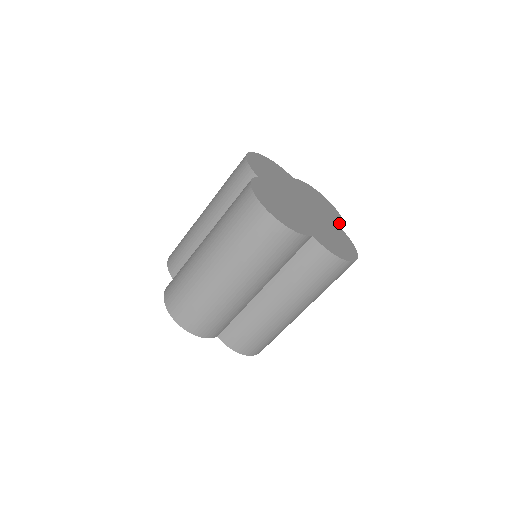
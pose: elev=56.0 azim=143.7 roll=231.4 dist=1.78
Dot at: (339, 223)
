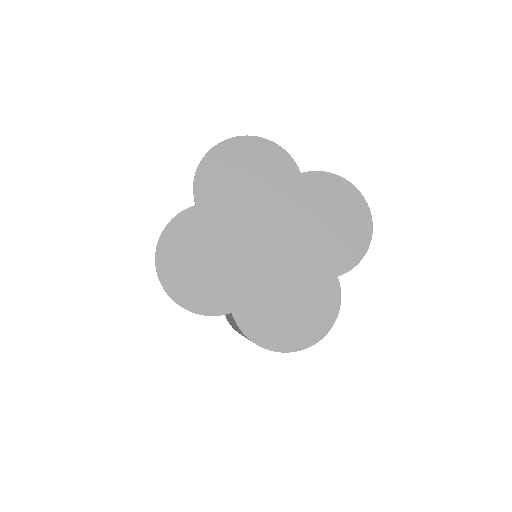
Dot at: (287, 165)
